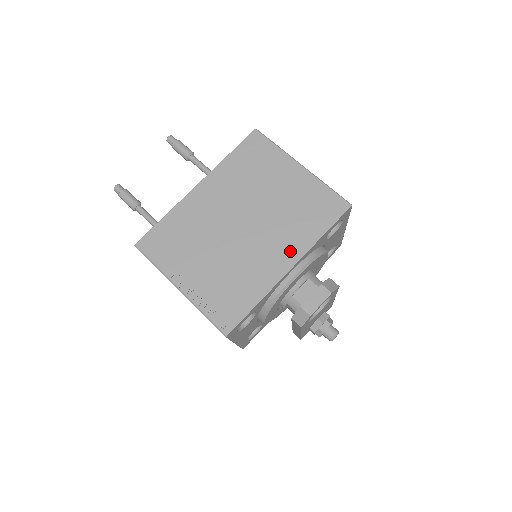
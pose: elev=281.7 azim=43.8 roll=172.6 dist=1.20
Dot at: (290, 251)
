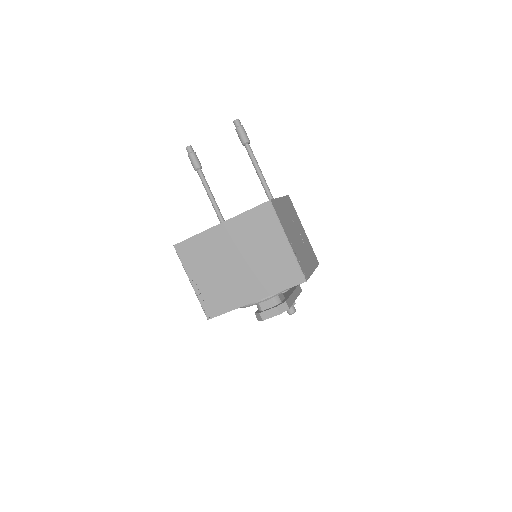
Dot at: (258, 291)
